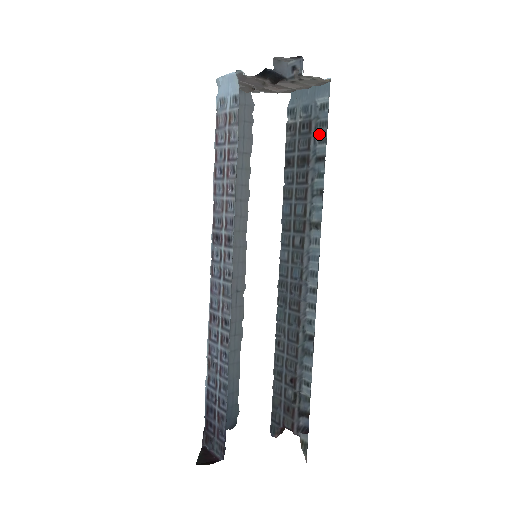
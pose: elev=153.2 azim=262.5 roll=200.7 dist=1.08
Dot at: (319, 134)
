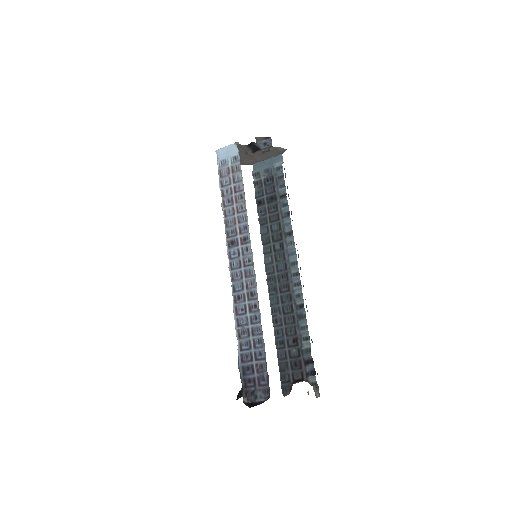
Dot at: (279, 183)
